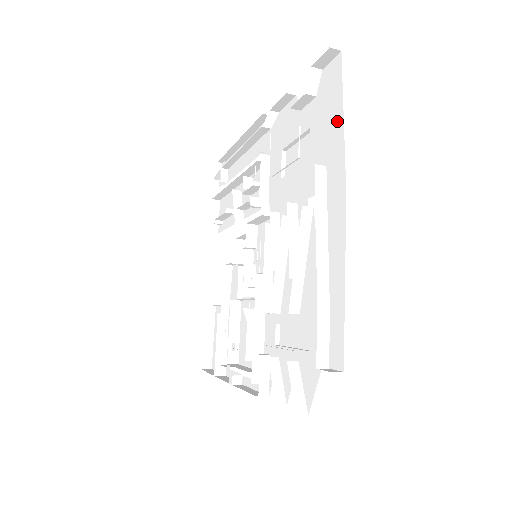
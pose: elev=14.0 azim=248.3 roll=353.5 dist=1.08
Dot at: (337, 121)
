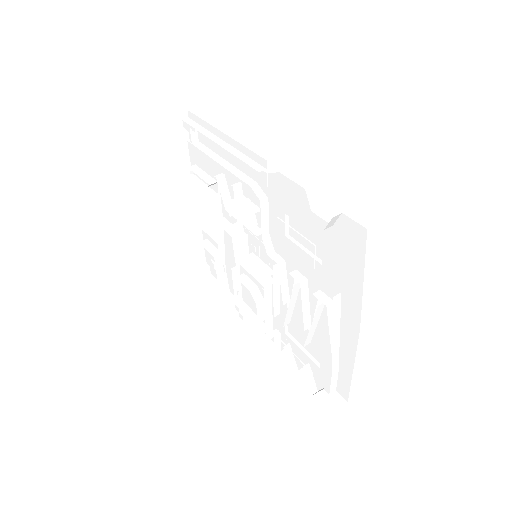
Dot at: (356, 277)
